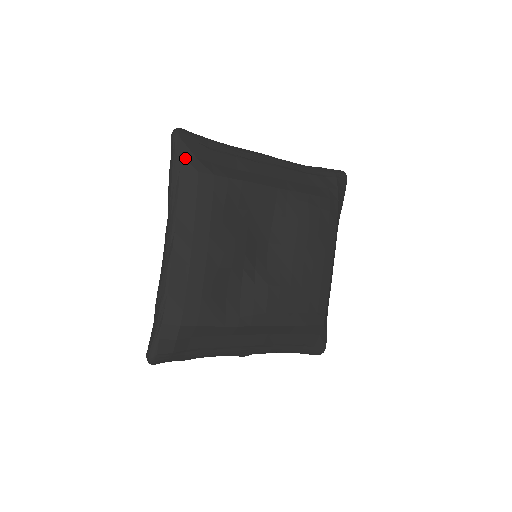
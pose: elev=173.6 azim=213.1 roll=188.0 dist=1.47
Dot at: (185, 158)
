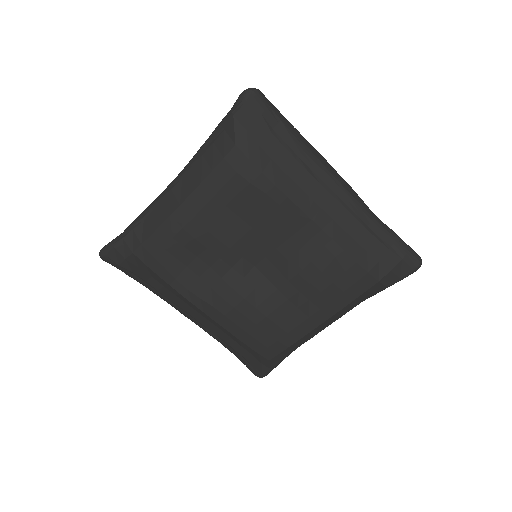
Dot at: (235, 123)
